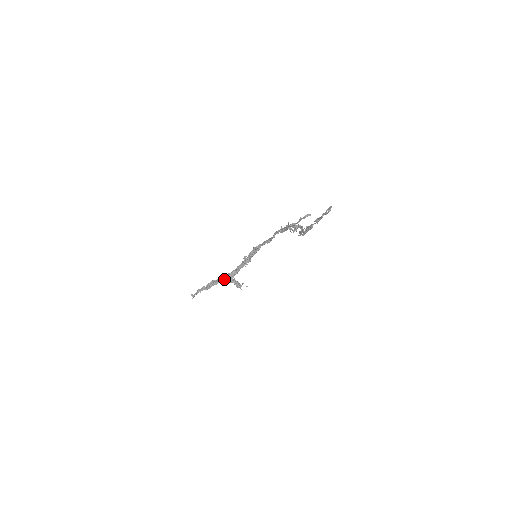
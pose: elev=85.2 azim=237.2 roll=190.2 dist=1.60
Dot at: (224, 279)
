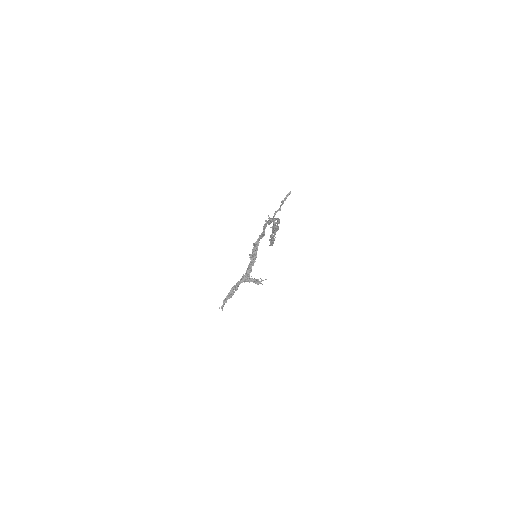
Dot at: (242, 282)
